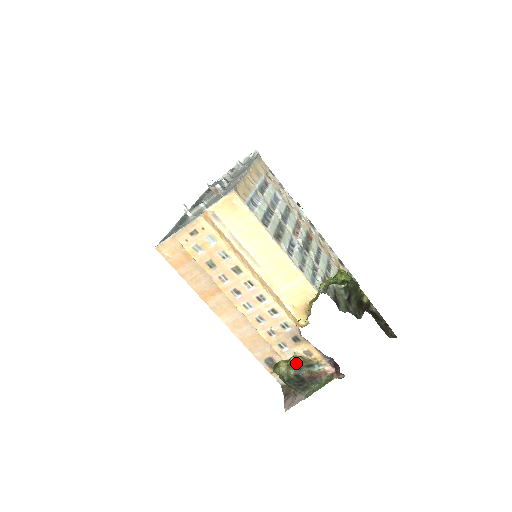
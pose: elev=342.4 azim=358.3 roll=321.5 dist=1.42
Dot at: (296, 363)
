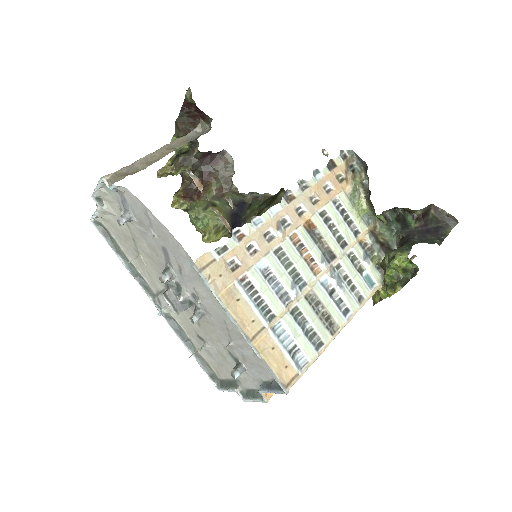
Dot at: occluded
